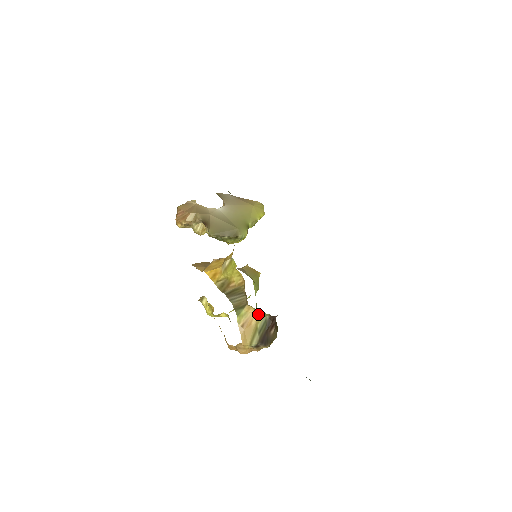
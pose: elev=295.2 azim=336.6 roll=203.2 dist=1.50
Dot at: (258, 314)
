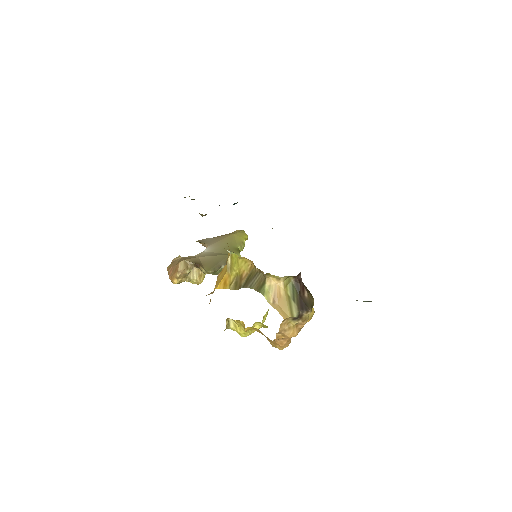
Dot at: (282, 281)
